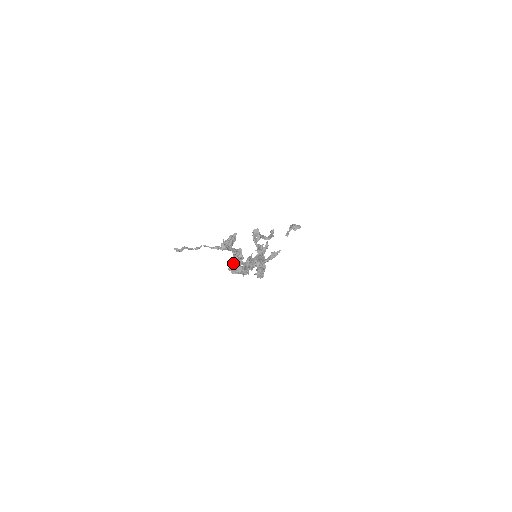
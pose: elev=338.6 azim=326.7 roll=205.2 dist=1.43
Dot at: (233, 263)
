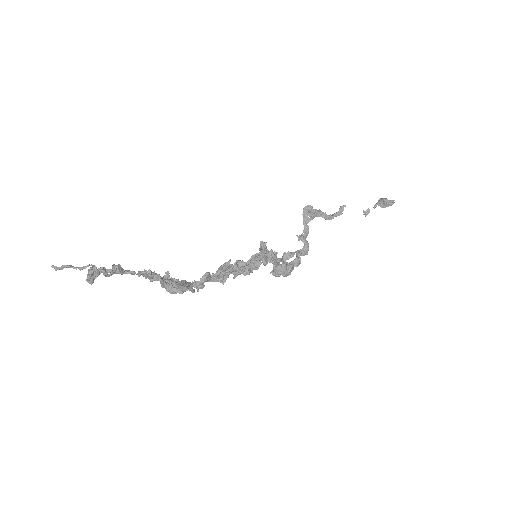
Dot at: occluded
